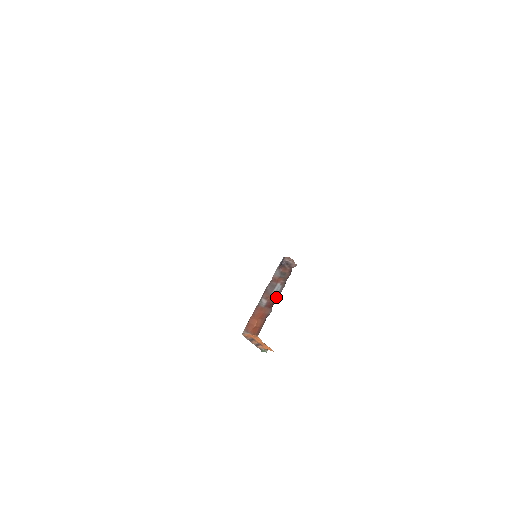
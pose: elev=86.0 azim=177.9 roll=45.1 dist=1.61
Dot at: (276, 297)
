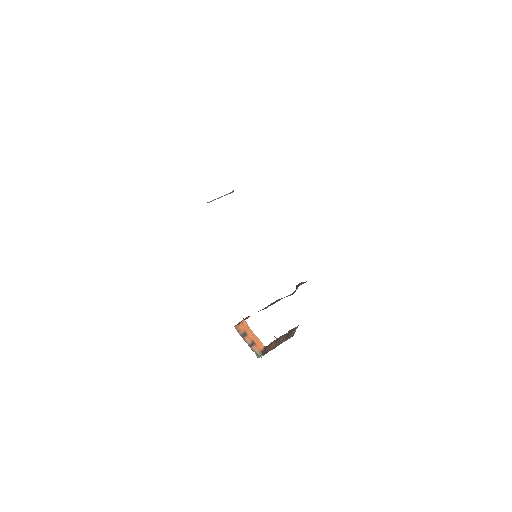
Dot at: occluded
